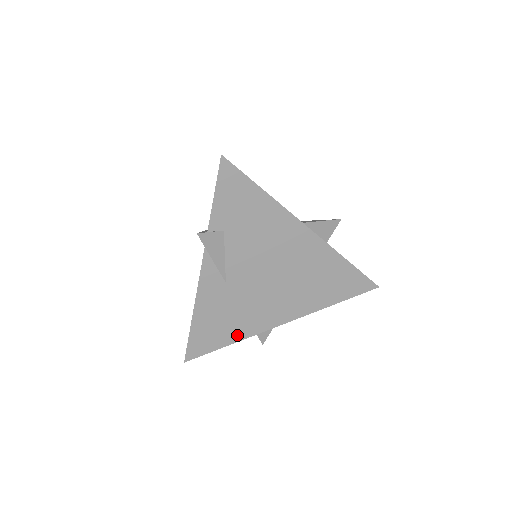
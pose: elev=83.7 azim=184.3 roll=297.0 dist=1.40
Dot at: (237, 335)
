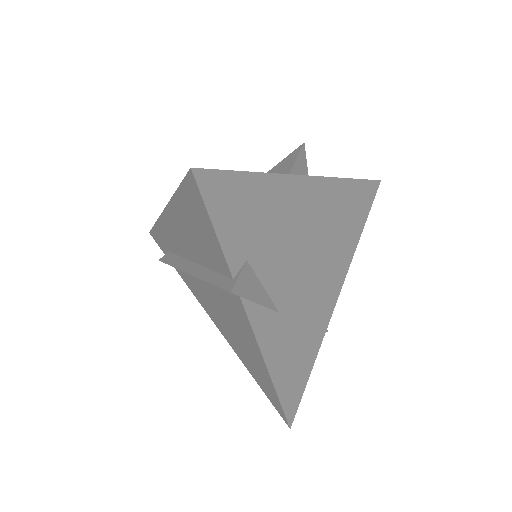
Dot at: (314, 349)
